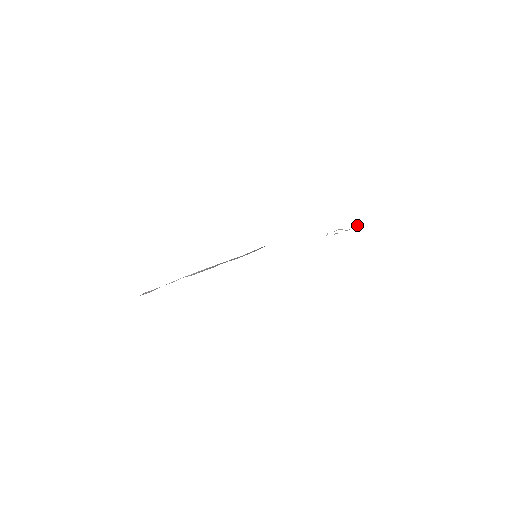
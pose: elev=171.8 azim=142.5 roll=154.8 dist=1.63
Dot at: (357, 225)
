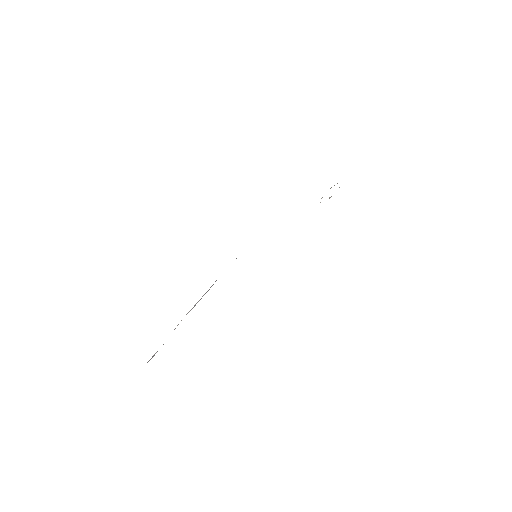
Dot at: occluded
